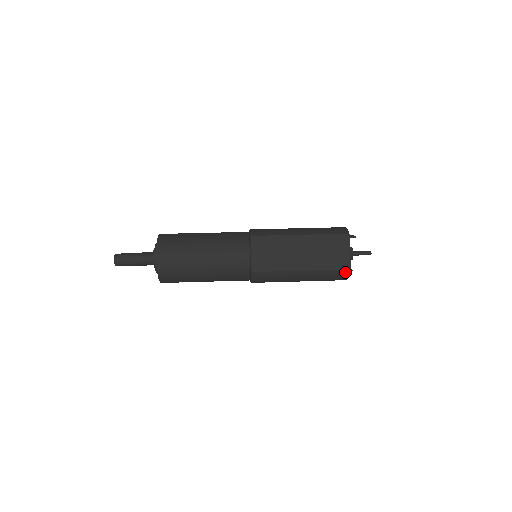
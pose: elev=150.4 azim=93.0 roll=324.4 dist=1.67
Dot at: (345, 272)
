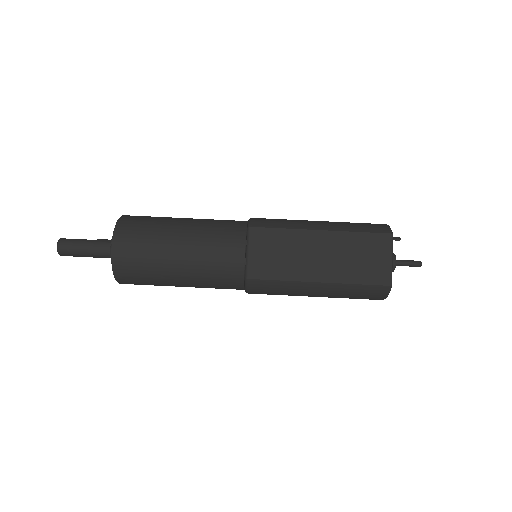
Dot at: (382, 289)
